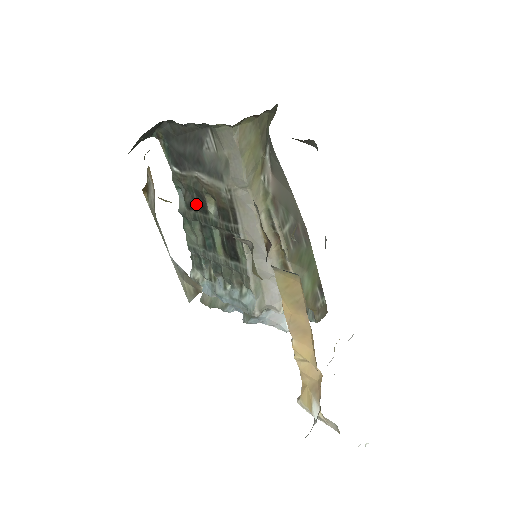
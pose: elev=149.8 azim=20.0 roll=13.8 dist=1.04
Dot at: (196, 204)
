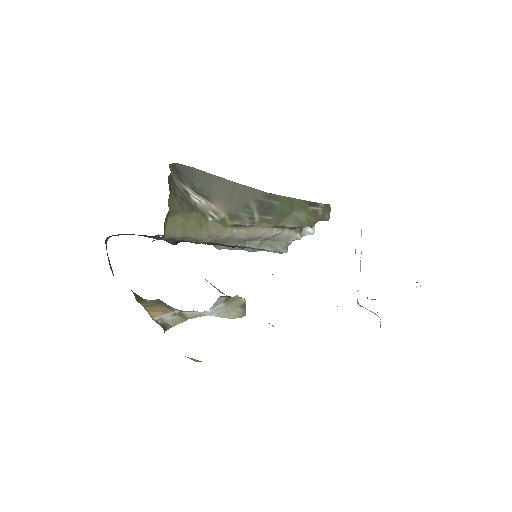
Dot at: (180, 241)
